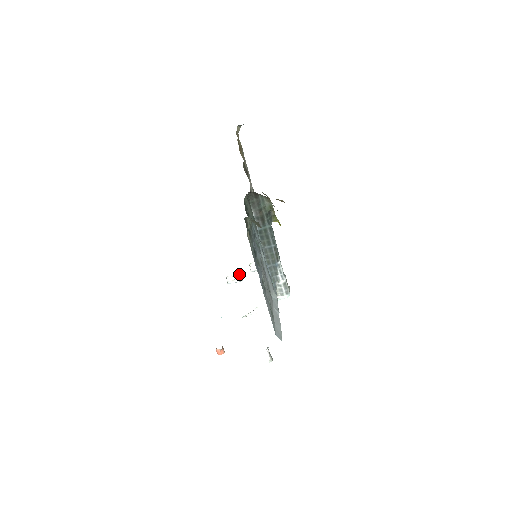
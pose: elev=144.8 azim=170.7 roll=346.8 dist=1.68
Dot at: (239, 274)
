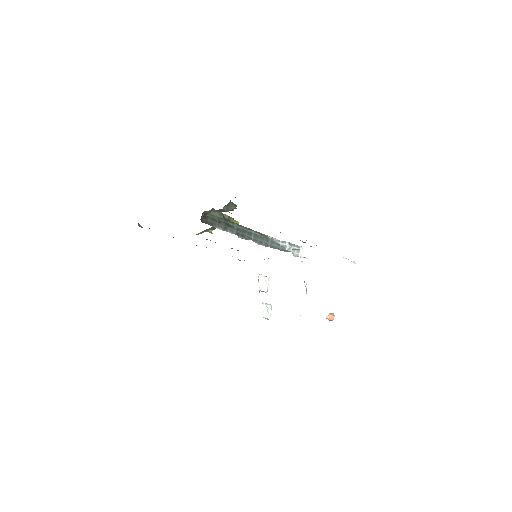
Dot at: (264, 304)
